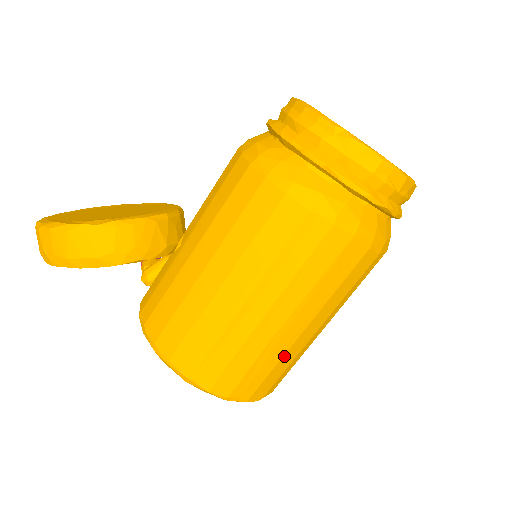
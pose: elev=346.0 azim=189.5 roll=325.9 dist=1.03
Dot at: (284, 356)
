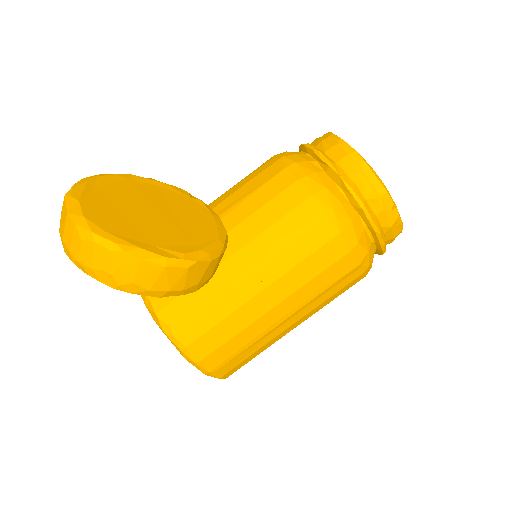
Dot at: occluded
